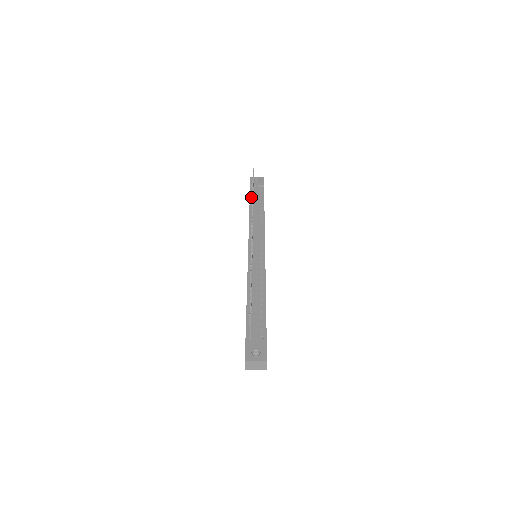
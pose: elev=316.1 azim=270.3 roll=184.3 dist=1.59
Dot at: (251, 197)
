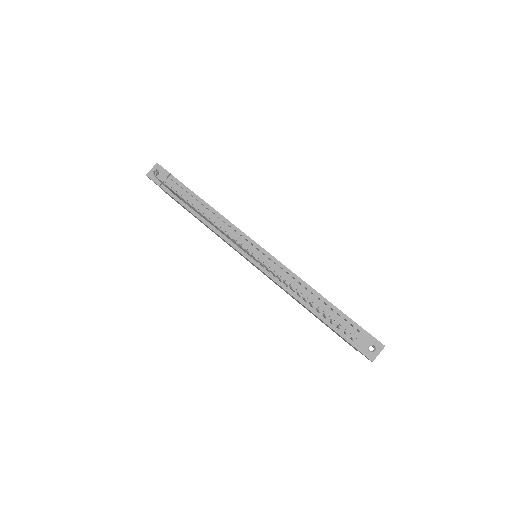
Dot at: (177, 199)
